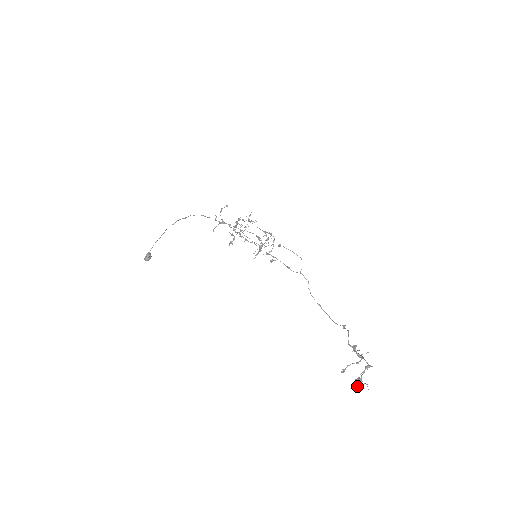
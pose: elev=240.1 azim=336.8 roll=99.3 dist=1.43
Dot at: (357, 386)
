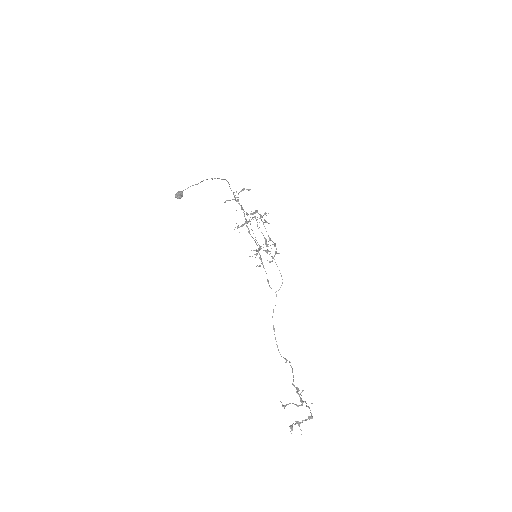
Dot at: occluded
